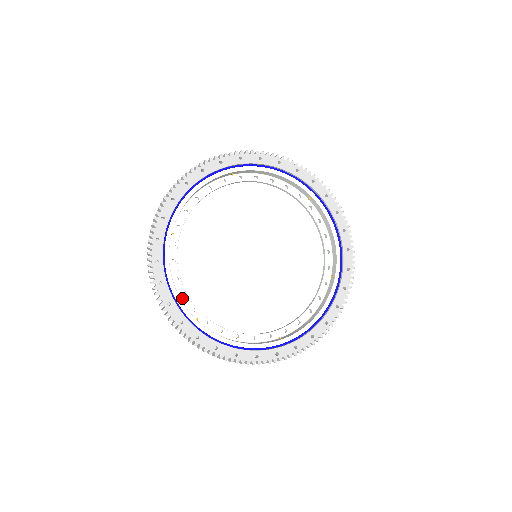
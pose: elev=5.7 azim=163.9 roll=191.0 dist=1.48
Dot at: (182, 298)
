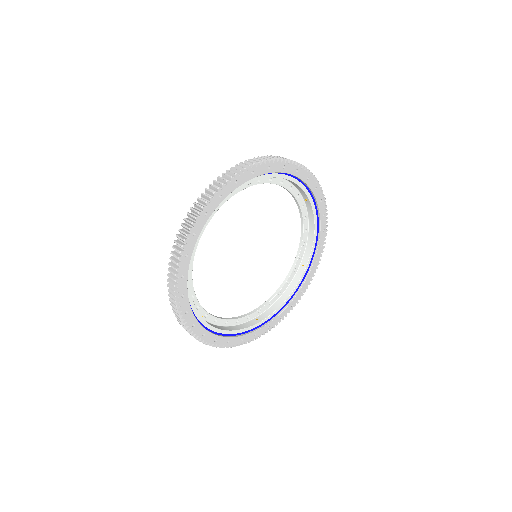
Dot at: occluded
